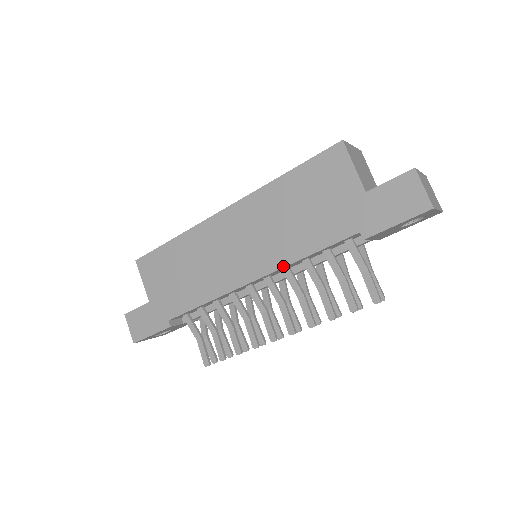
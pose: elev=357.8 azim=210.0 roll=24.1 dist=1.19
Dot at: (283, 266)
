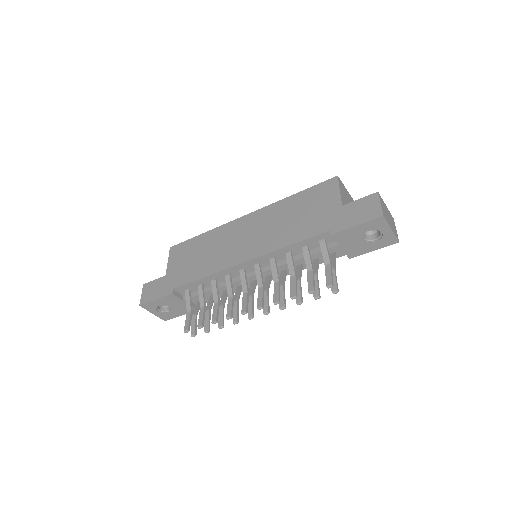
Dot at: (270, 251)
